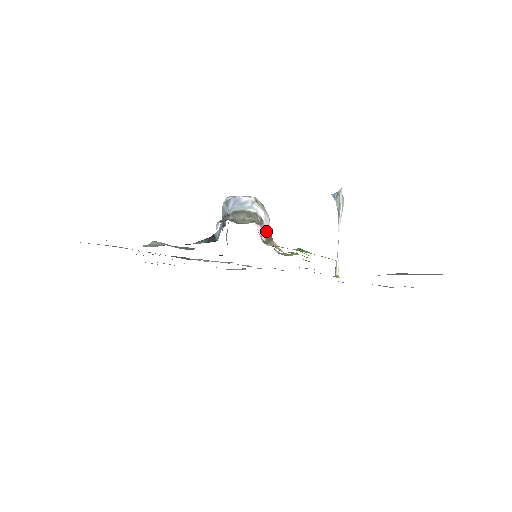
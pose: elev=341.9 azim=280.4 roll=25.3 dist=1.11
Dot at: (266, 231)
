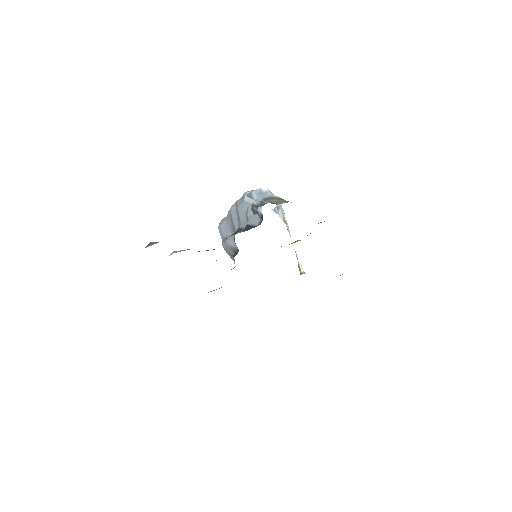
Dot at: occluded
